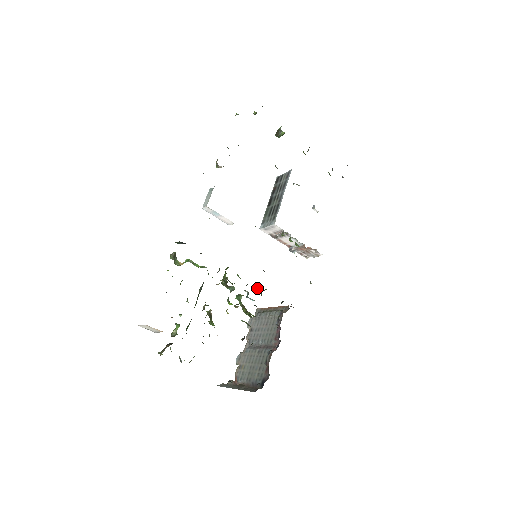
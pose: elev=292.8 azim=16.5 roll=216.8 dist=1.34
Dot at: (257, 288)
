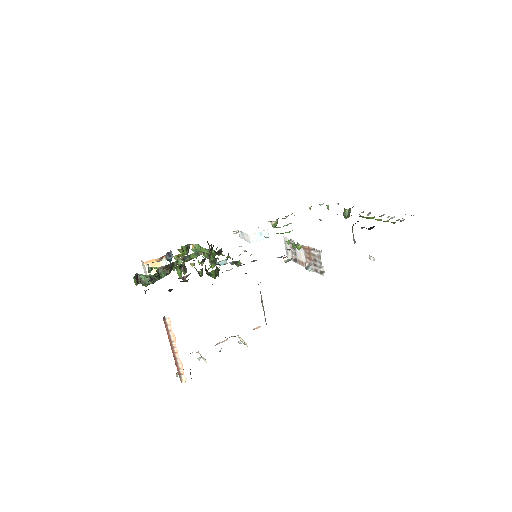
Dot at: occluded
